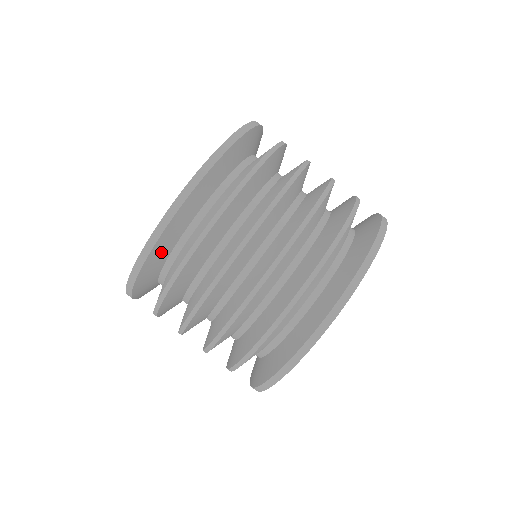
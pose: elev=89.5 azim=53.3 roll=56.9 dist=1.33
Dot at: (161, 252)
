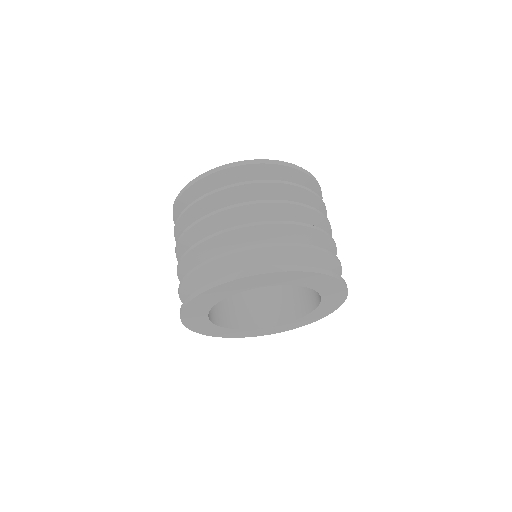
Dot at: (221, 181)
